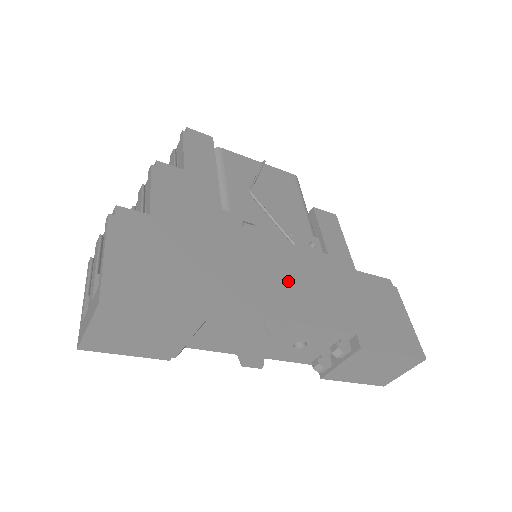
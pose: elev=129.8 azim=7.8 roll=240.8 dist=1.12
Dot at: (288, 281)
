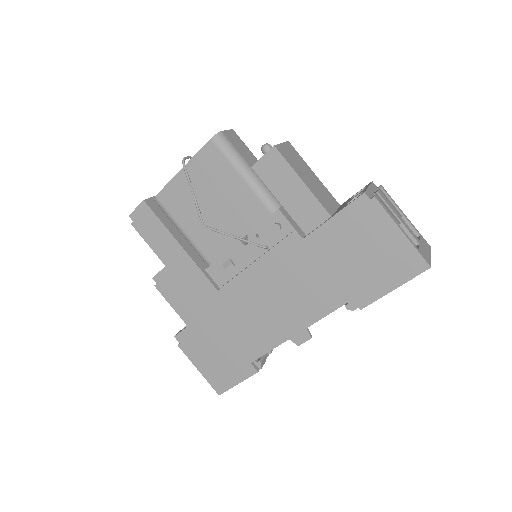
Dot at: (281, 298)
